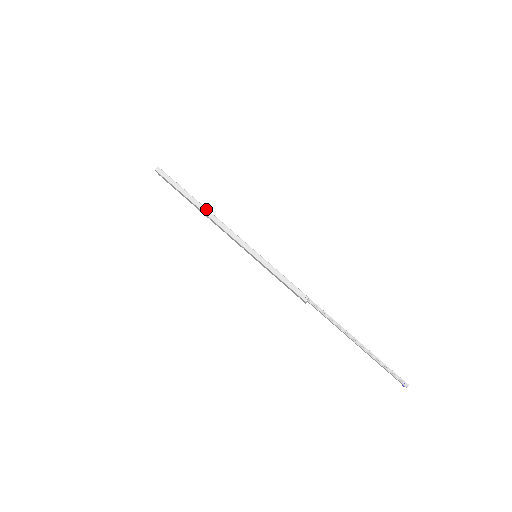
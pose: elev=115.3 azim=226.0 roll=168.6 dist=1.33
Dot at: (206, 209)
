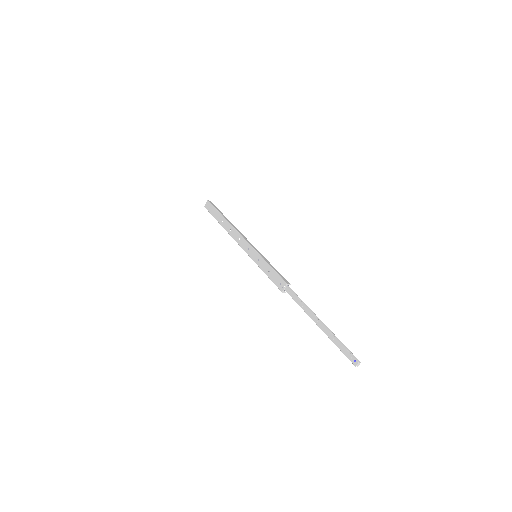
Dot at: occluded
